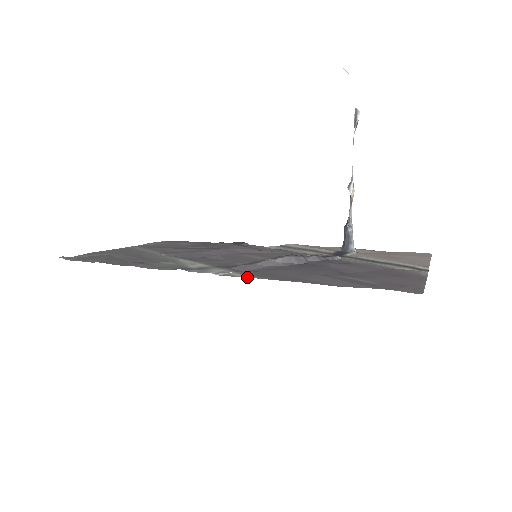
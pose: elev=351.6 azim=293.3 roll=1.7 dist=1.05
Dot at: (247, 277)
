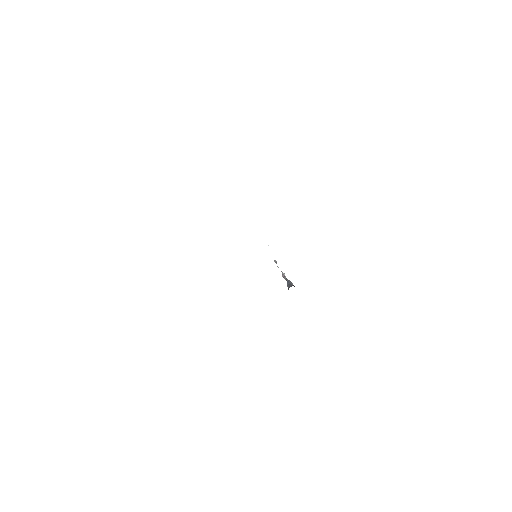
Dot at: occluded
